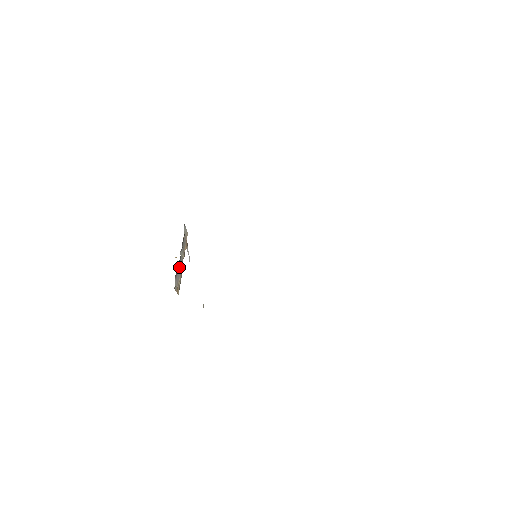
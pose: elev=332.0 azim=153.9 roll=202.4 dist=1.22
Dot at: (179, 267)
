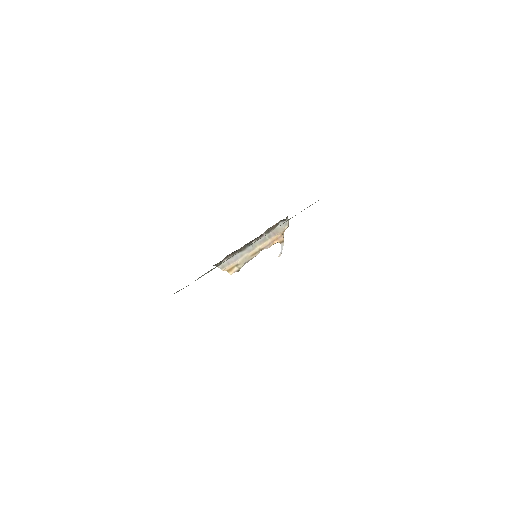
Dot at: (242, 253)
